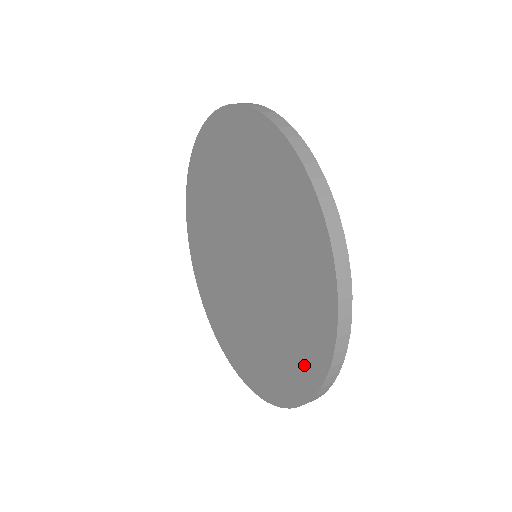
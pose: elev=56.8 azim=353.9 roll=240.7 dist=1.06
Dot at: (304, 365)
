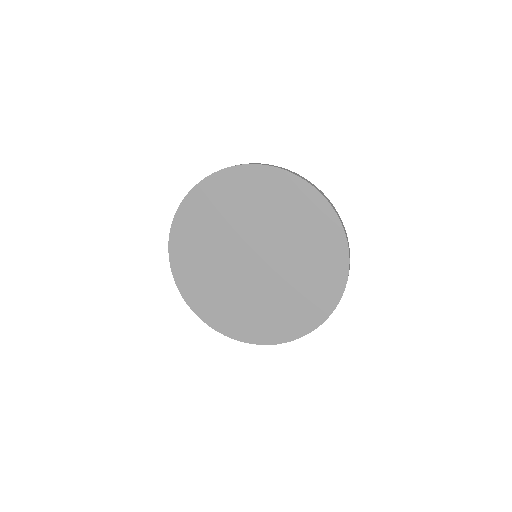
Dot at: (316, 212)
